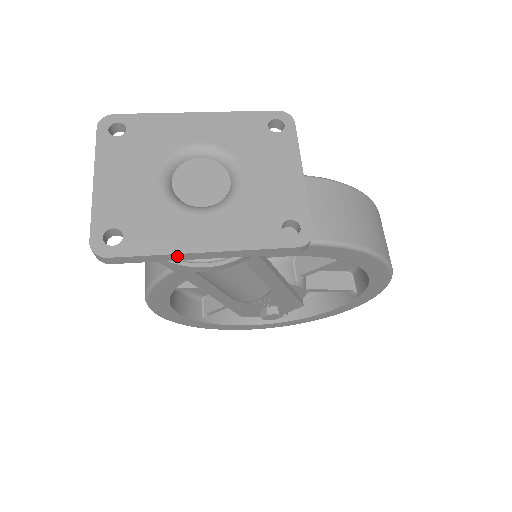
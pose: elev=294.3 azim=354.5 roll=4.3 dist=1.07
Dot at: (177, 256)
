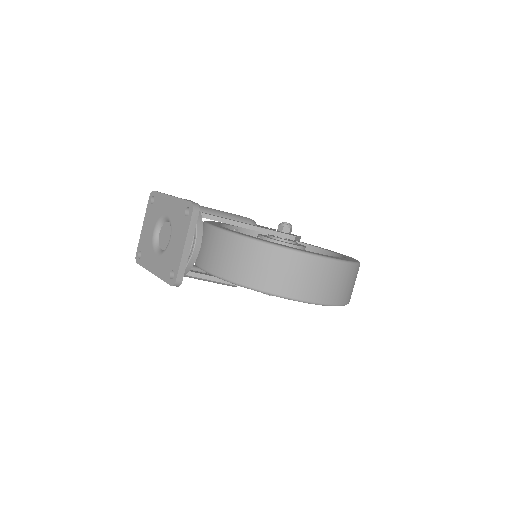
Dot at: occluded
